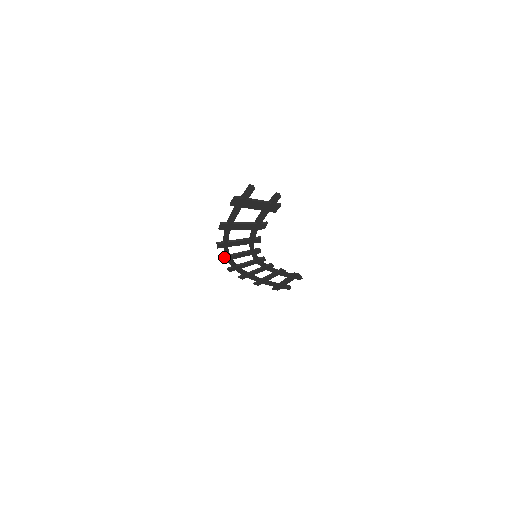
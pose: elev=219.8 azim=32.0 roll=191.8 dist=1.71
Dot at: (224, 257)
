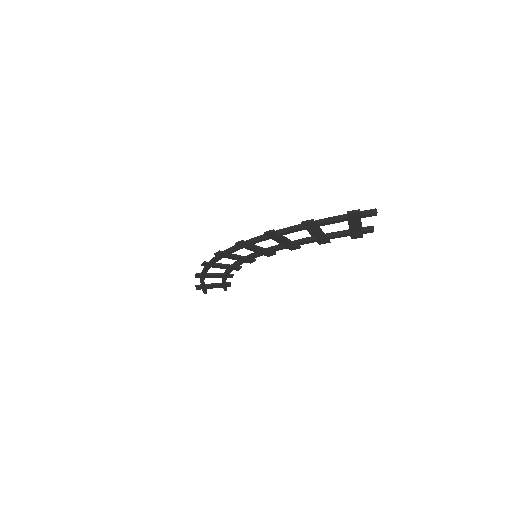
Dot at: (246, 243)
